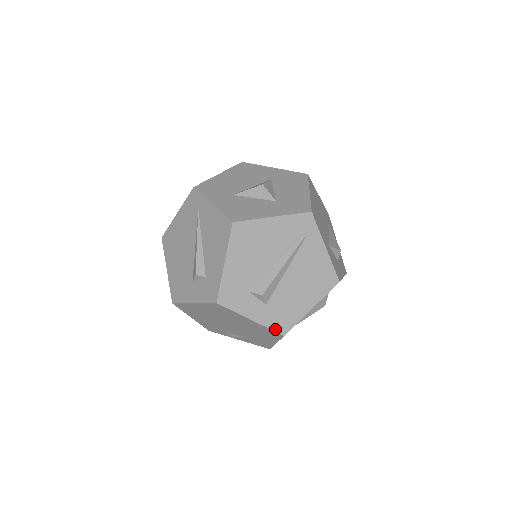
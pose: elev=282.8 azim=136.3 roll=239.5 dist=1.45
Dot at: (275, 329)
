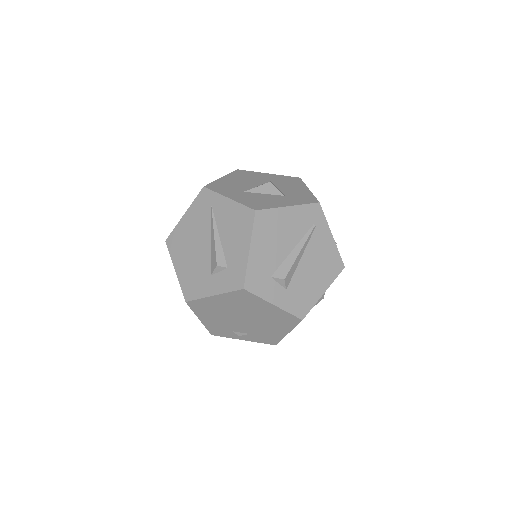
Dot at: (295, 314)
